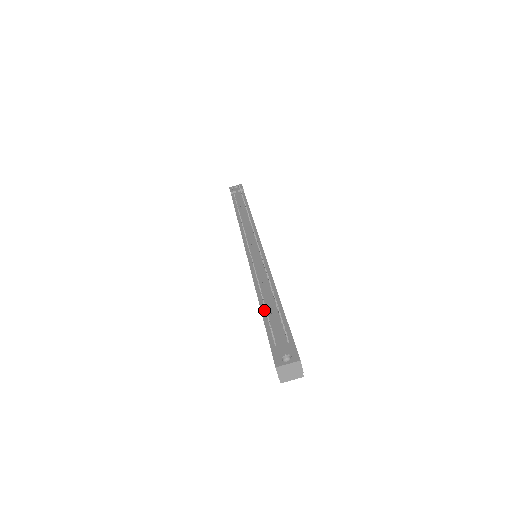
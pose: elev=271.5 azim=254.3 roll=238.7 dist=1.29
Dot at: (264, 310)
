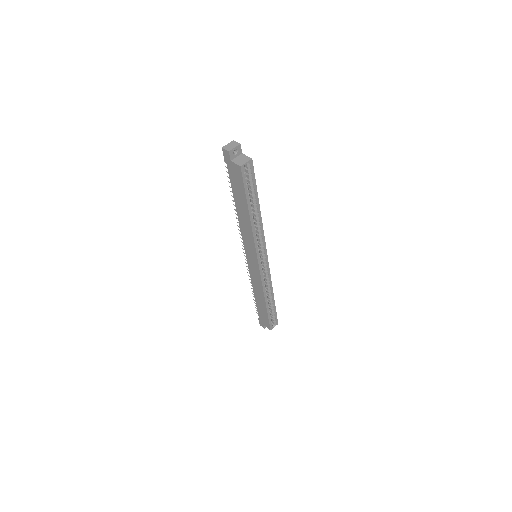
Dot at: (234, 194)
